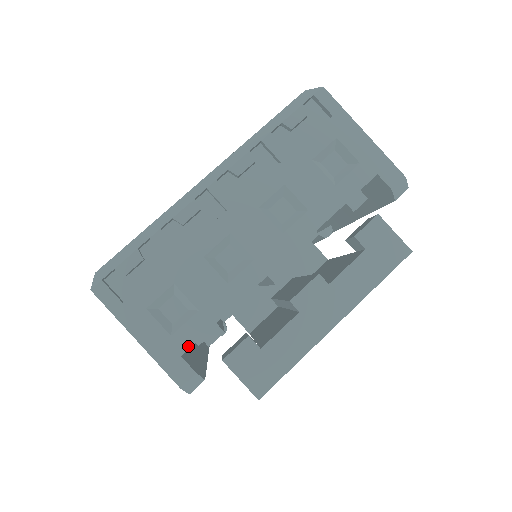
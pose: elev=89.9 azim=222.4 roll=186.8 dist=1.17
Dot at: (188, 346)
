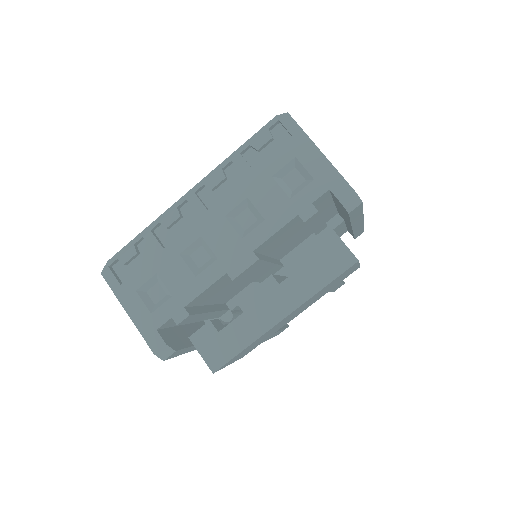
Dot at: (162, 323)
